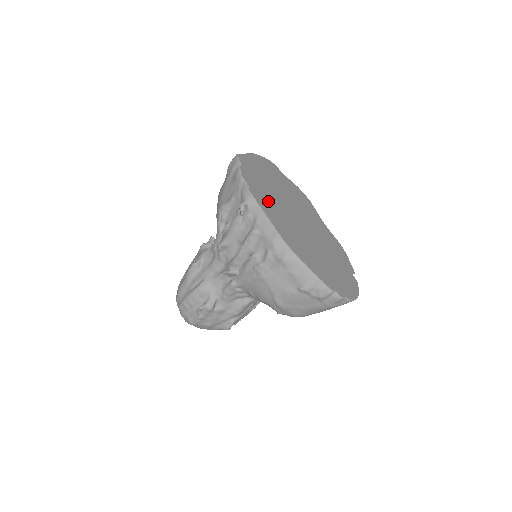
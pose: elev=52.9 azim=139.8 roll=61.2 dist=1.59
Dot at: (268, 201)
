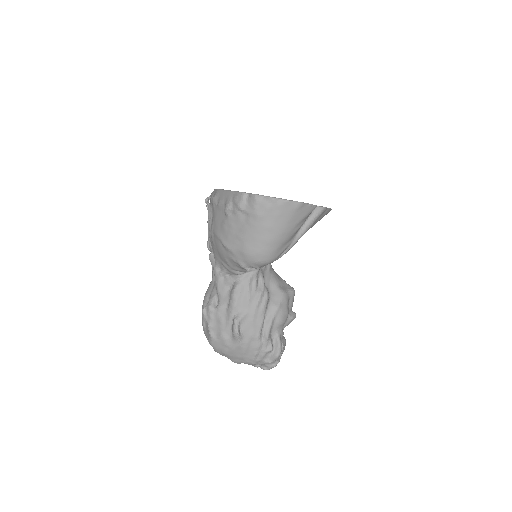
Dot at: occluded
